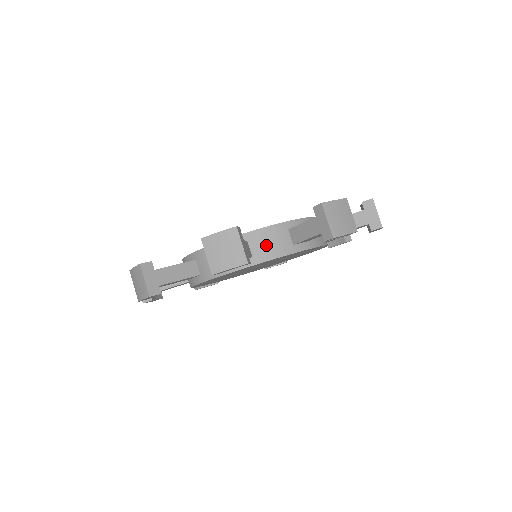
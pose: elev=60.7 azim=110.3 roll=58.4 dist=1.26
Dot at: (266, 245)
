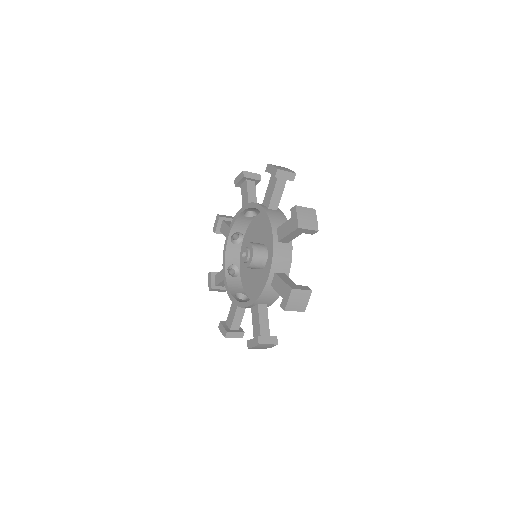
Dot at: (268, 299)
